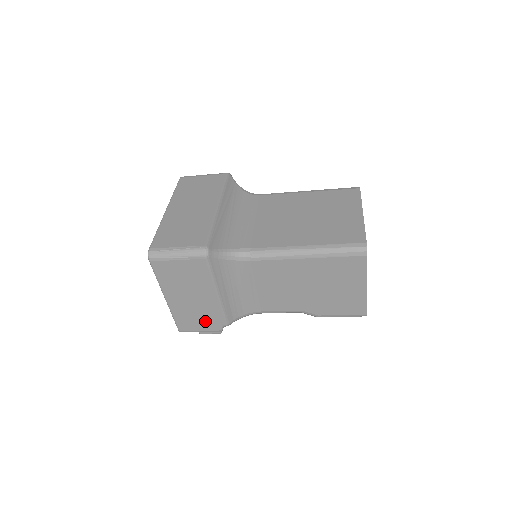
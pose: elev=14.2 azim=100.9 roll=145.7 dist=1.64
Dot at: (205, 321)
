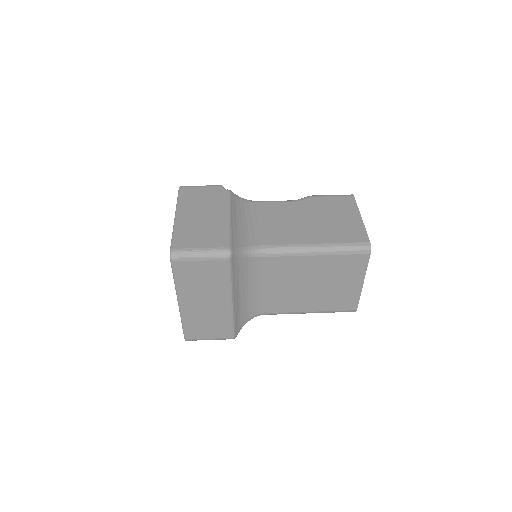
Dot at: occluded
